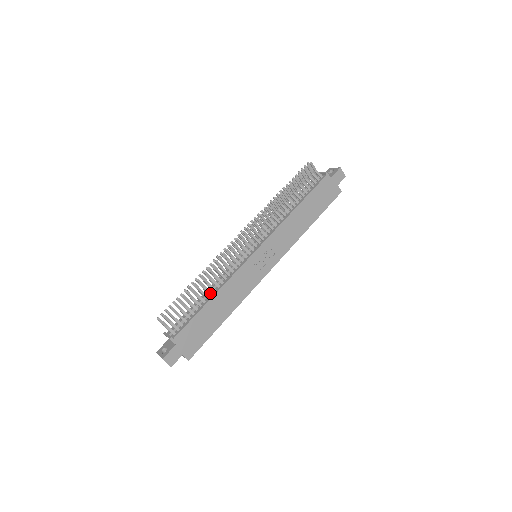
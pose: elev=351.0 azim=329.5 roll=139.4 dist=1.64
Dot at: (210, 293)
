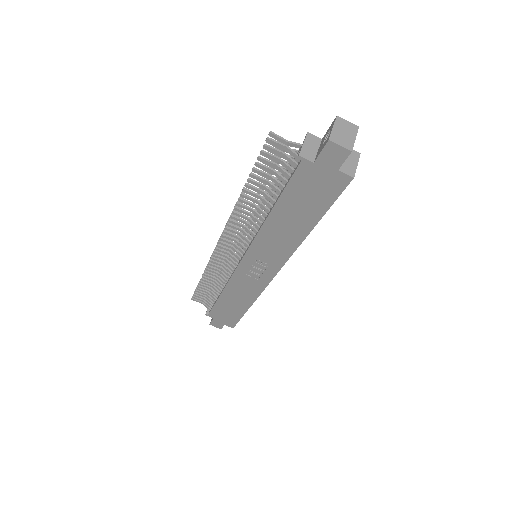
Dot at: (221, 287)
